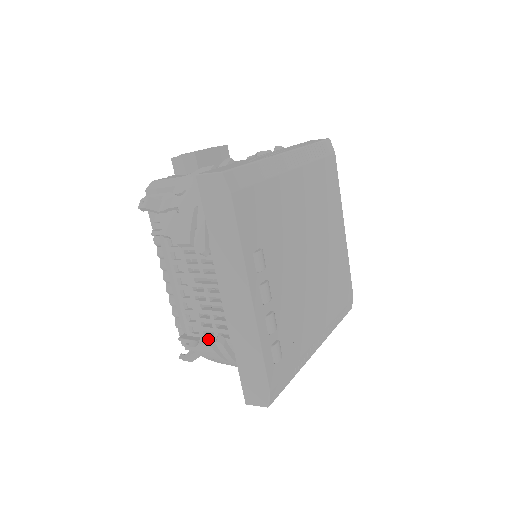
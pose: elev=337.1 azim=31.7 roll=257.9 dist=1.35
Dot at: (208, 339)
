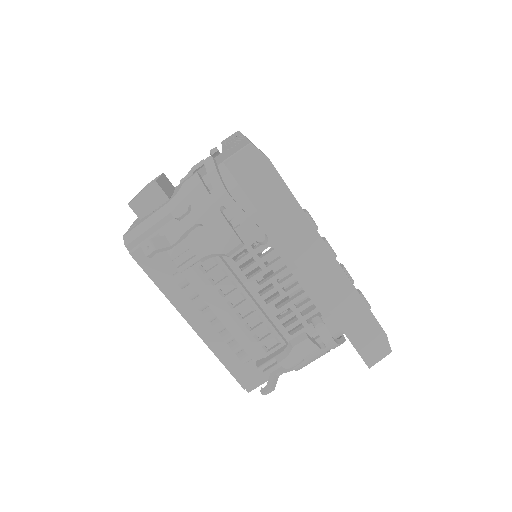
Dot at: (299, 335)
